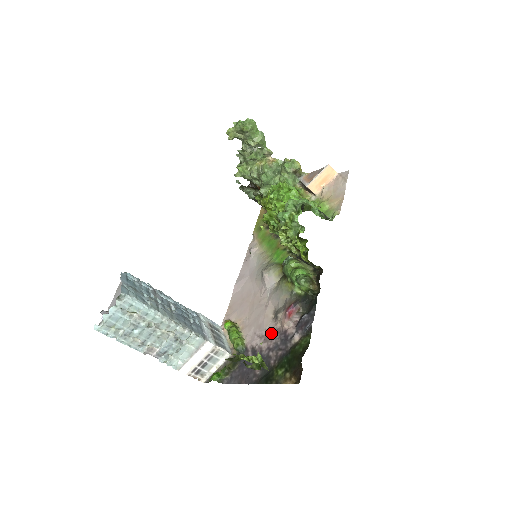
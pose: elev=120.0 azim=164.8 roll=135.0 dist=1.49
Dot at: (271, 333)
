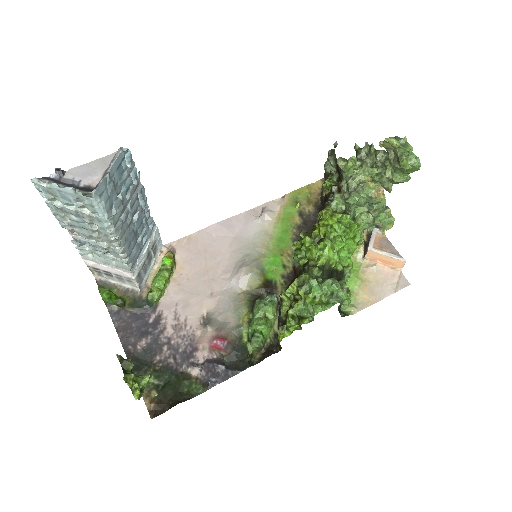
Dot at: (186, 329)
